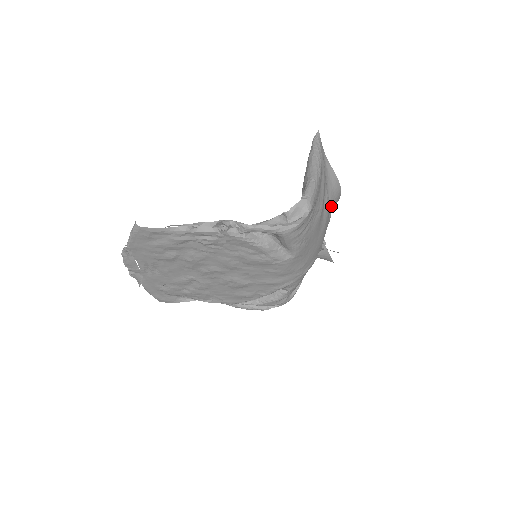
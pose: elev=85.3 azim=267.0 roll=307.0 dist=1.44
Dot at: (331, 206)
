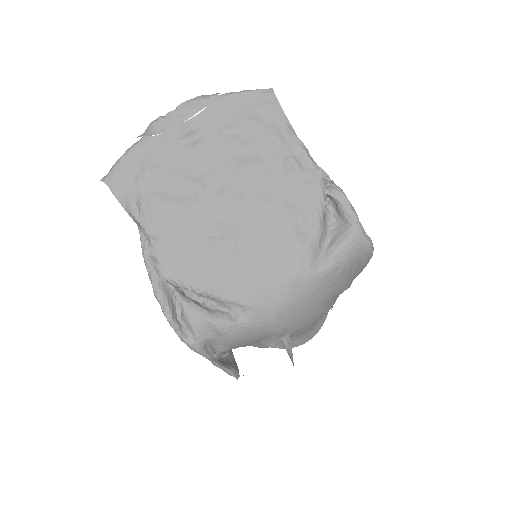
Dot at: (314, 325)
